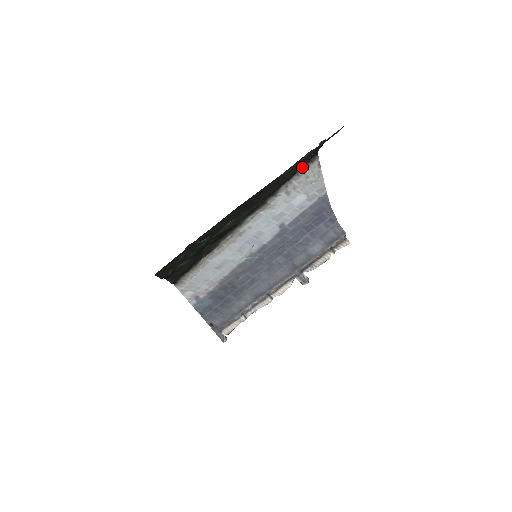
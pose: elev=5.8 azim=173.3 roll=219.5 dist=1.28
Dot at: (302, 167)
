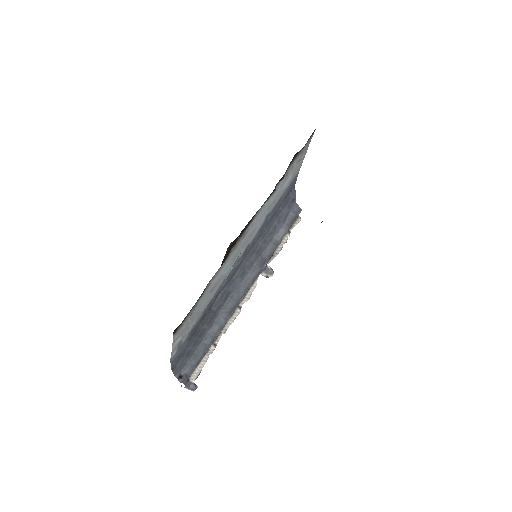
Dot at: (306, 143)
